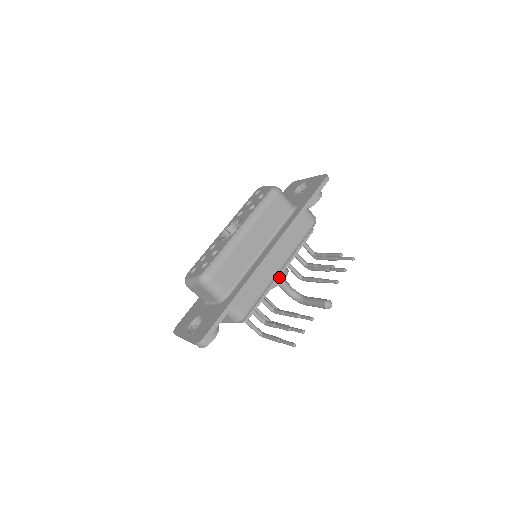
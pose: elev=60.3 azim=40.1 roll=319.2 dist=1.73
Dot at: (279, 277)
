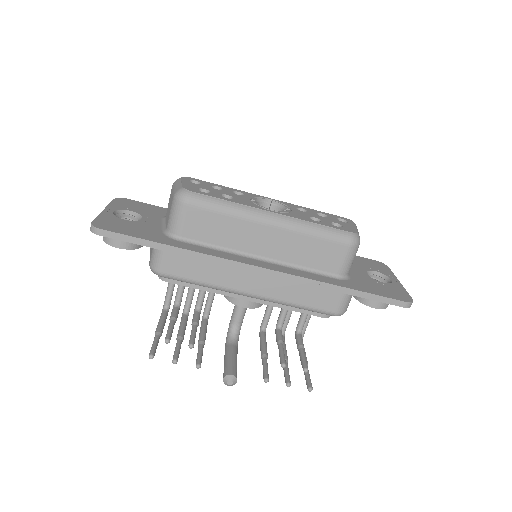
Dot at: (240, 298)
